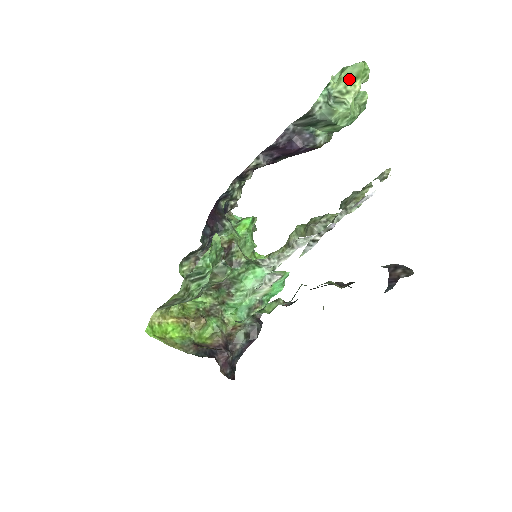
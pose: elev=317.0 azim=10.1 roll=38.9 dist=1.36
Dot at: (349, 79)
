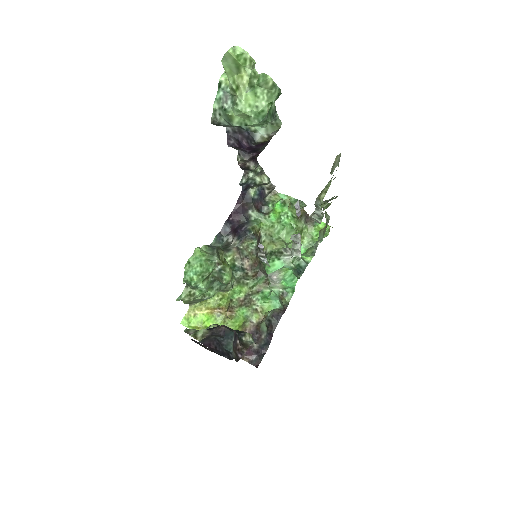
Dot at: (233, 71)
